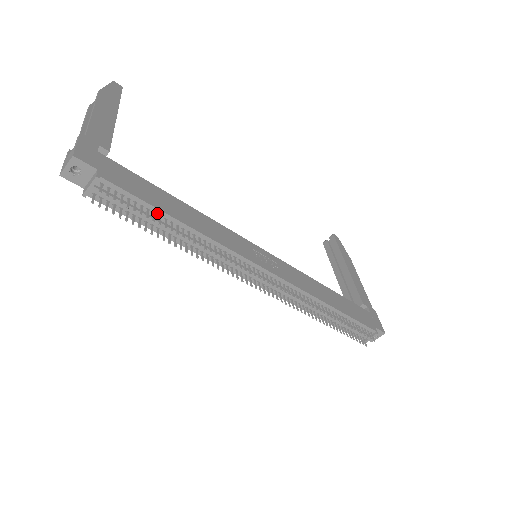
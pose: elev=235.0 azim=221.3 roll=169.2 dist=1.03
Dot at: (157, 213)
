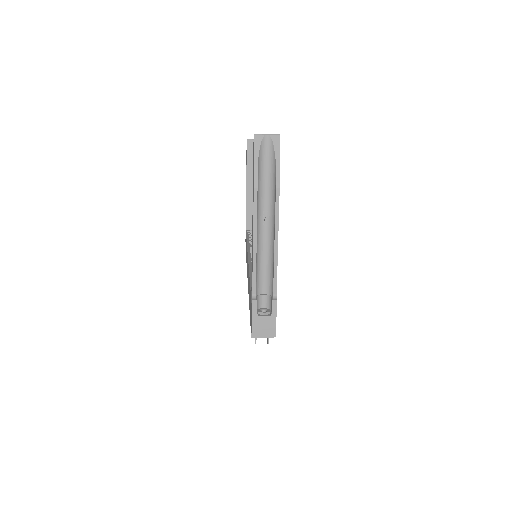
Dot at: occluded
